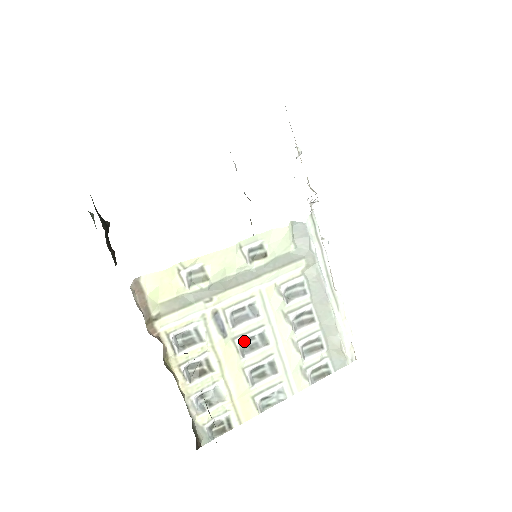
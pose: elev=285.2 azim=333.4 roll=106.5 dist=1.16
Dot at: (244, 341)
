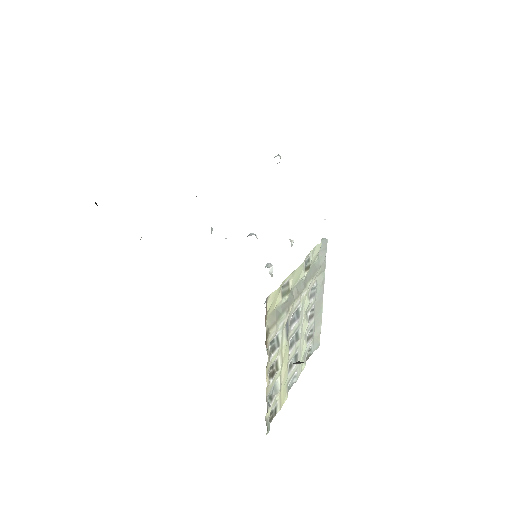
Dot at: occluded
